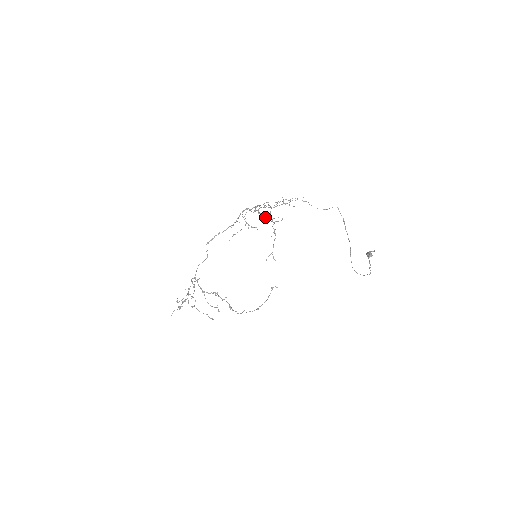
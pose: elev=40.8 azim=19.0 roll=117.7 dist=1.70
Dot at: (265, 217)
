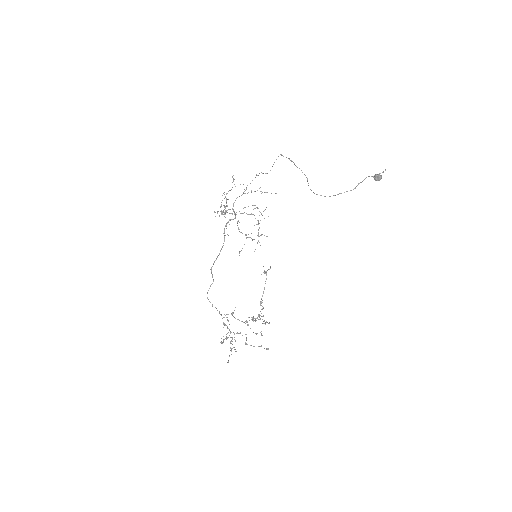
Dot at: occluded
